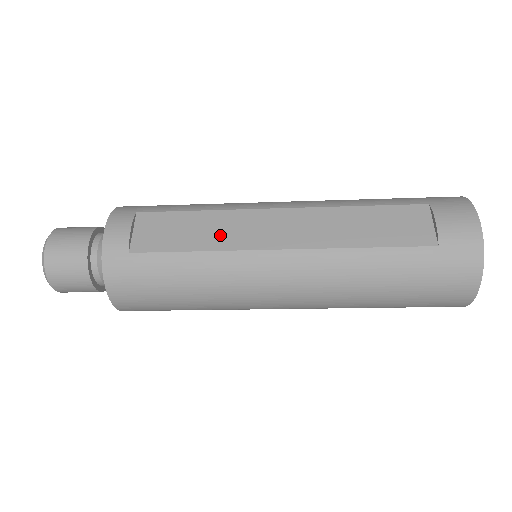
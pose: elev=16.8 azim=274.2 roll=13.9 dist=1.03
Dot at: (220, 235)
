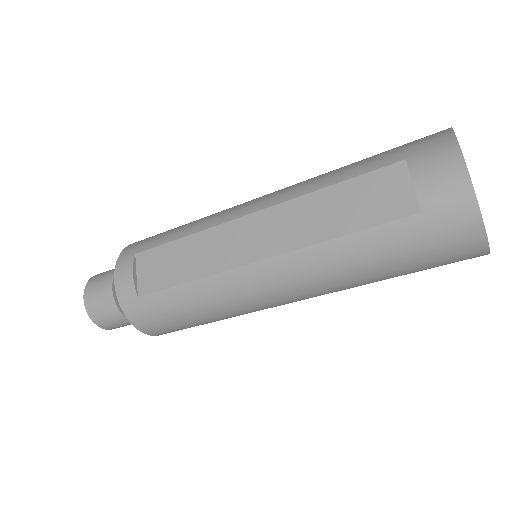
Dot at: (205, 259)
